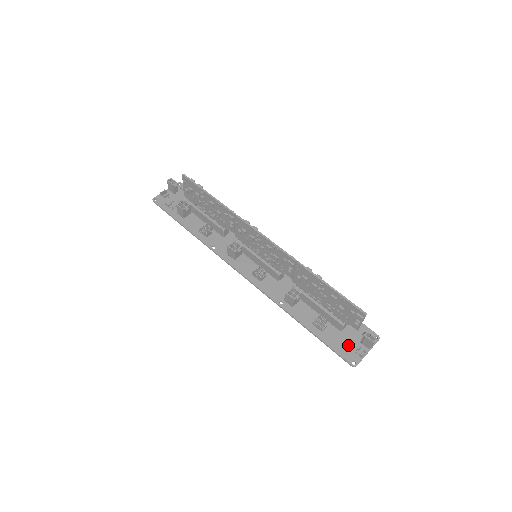
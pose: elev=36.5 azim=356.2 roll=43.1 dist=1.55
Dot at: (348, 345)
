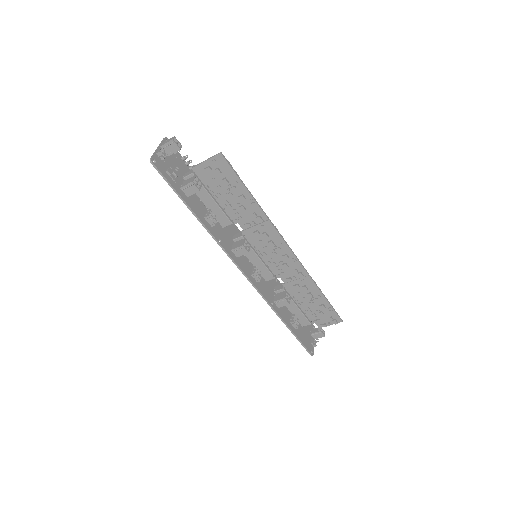
Dot at: (307, 338)
